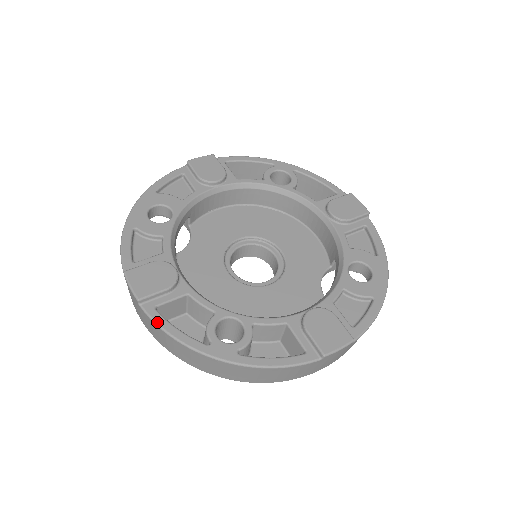
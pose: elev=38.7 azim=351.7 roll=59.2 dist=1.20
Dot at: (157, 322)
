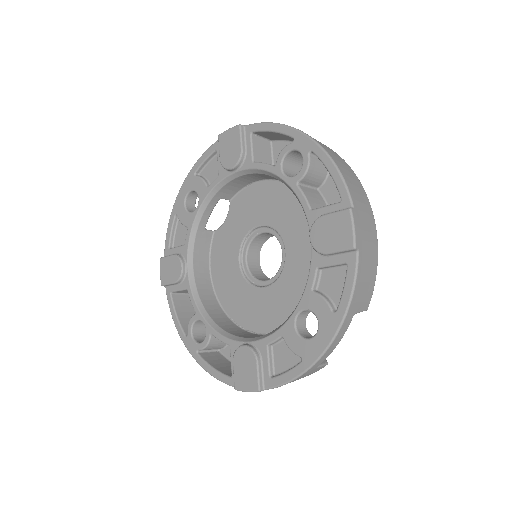
Dot at: (169, 305)
